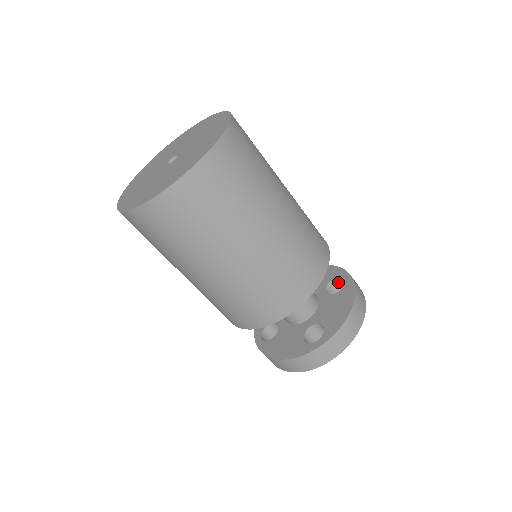
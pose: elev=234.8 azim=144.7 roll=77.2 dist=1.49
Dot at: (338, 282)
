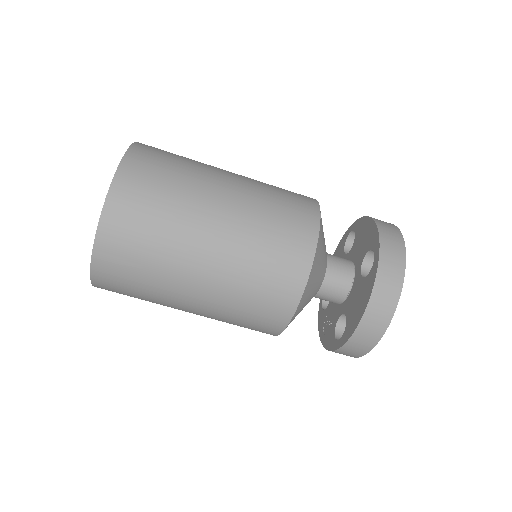
Dot at: (351, 245)
